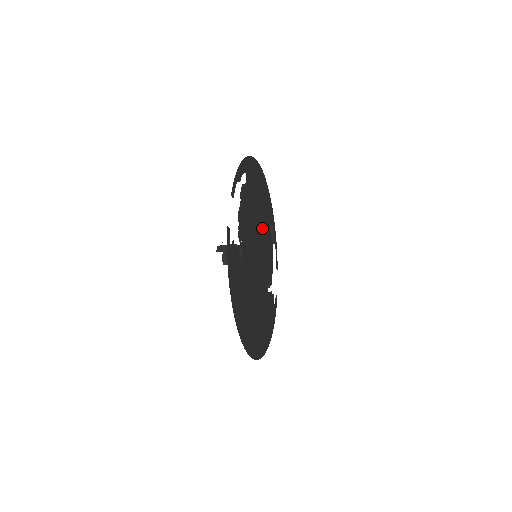
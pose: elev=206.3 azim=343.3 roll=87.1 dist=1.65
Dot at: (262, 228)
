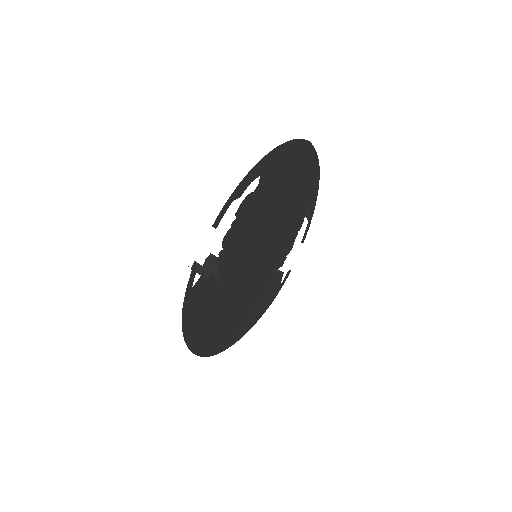
Dot at: (282, 217)
